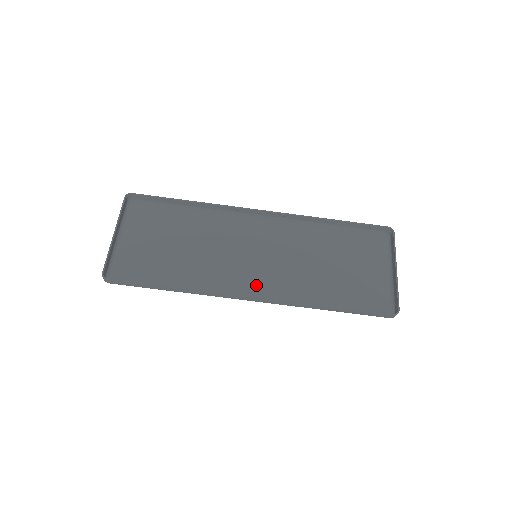
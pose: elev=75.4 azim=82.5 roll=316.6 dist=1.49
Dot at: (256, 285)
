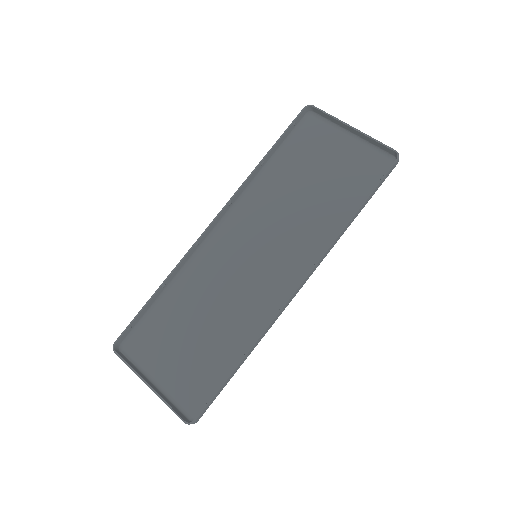
Dot at: (286, 274)
